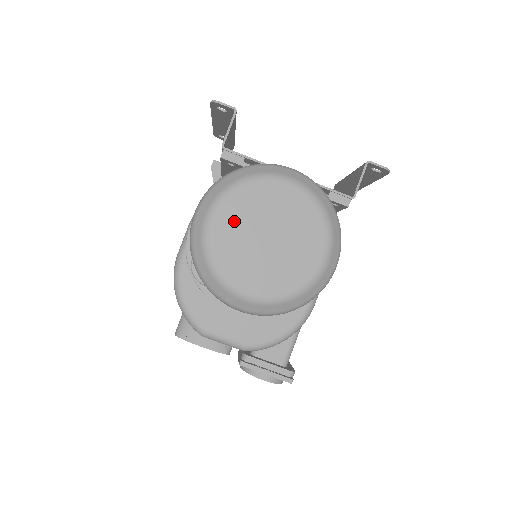
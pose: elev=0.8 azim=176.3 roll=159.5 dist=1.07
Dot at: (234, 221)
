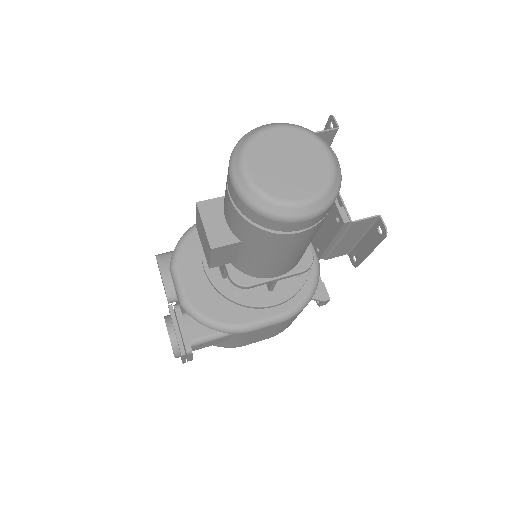
Dot at: (282, 139)
